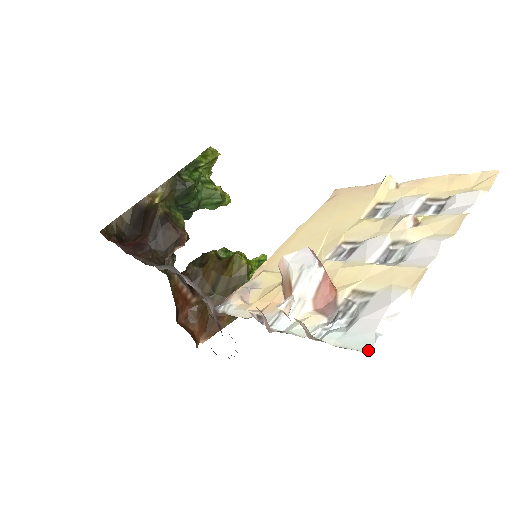
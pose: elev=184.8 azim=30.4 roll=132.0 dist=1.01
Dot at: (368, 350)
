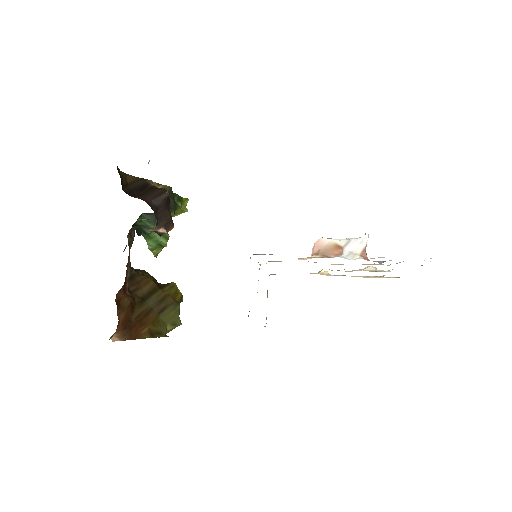
Dot at: occluded
